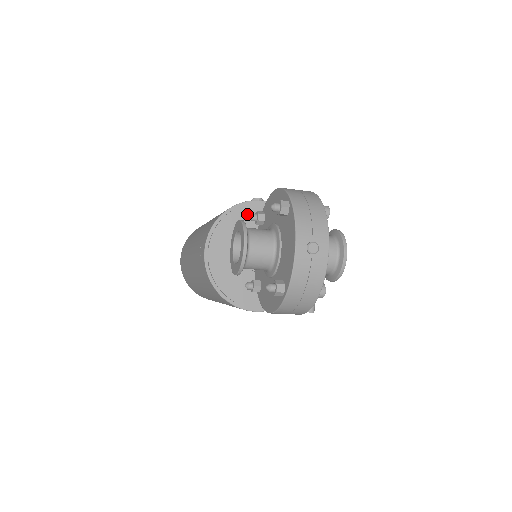
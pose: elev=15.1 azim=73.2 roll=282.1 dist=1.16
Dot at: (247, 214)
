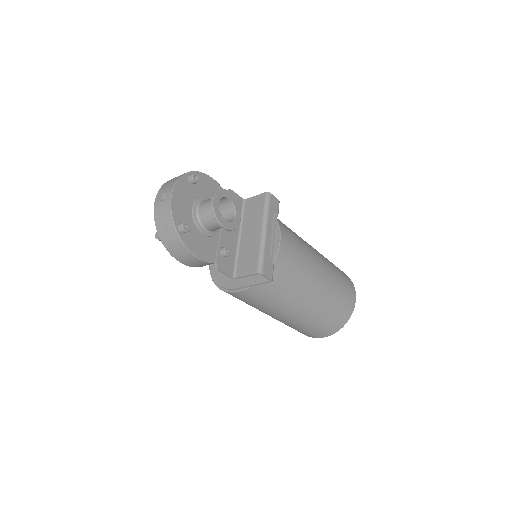
Dot at: occluded
